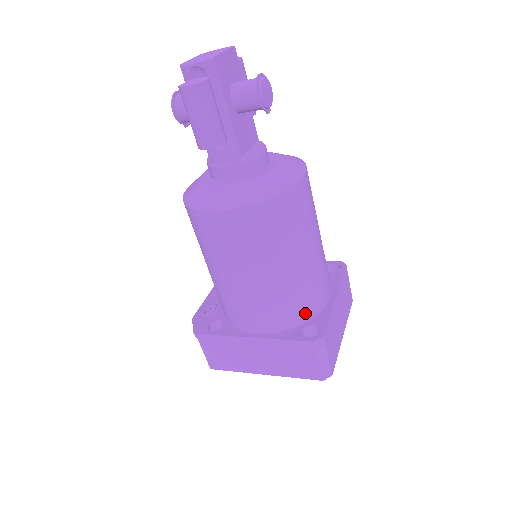
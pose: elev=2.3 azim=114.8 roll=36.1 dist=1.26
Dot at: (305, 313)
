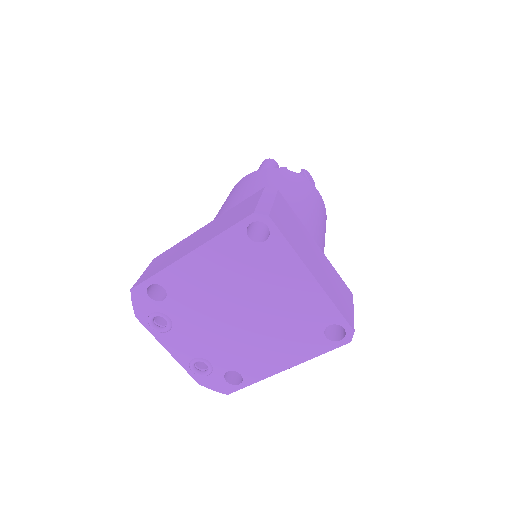
Dot at: occluded
